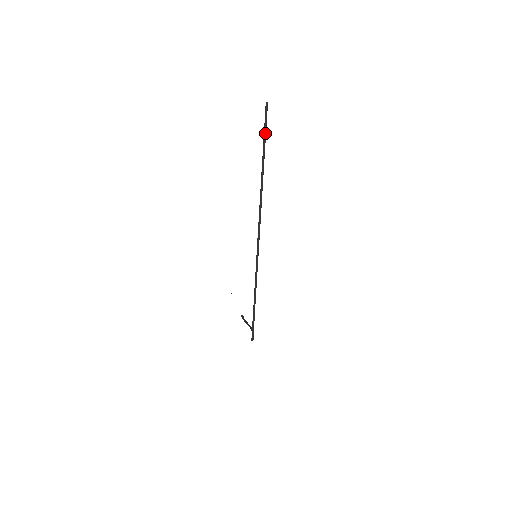
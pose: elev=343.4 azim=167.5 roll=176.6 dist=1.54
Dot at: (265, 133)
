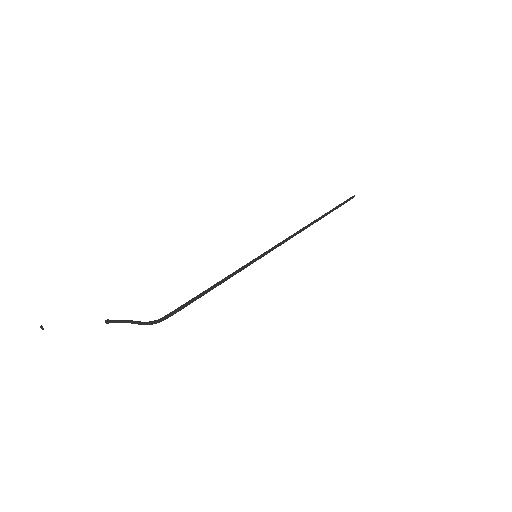
Dot at: (342, 204)
